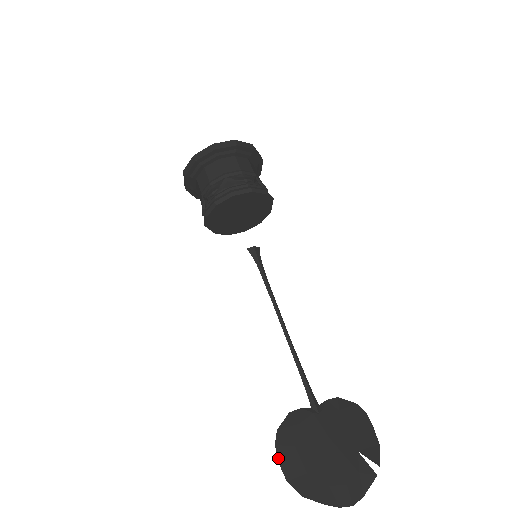
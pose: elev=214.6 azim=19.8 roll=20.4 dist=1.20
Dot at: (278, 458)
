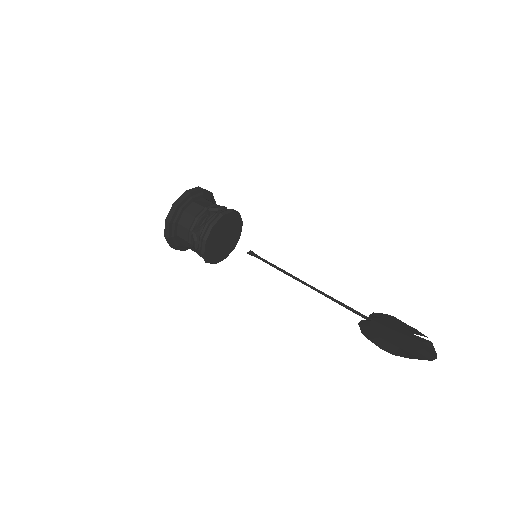
Dot at: occluded
